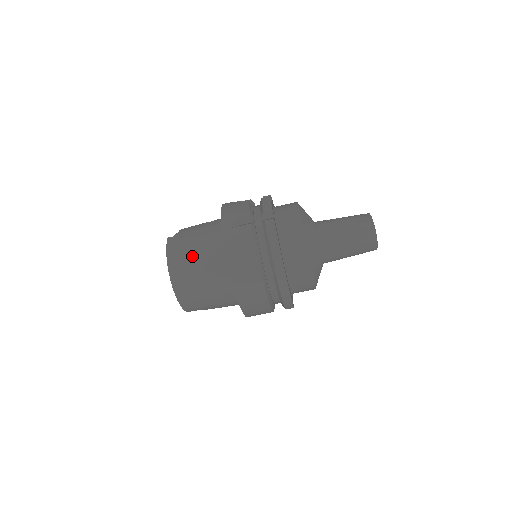
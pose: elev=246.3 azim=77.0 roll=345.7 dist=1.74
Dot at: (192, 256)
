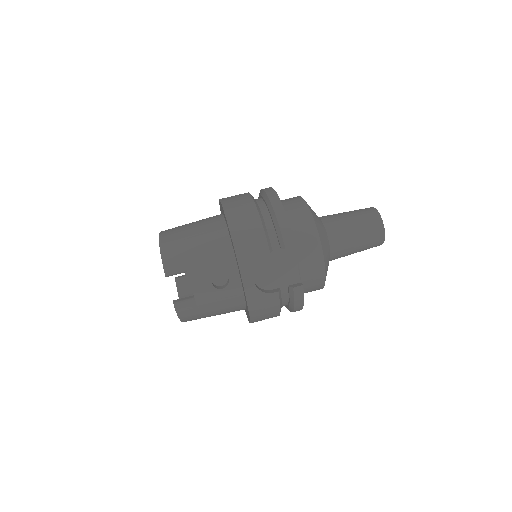
Dot at: occluded
